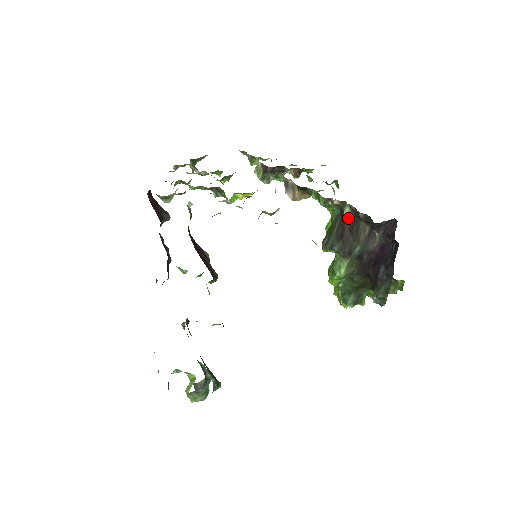
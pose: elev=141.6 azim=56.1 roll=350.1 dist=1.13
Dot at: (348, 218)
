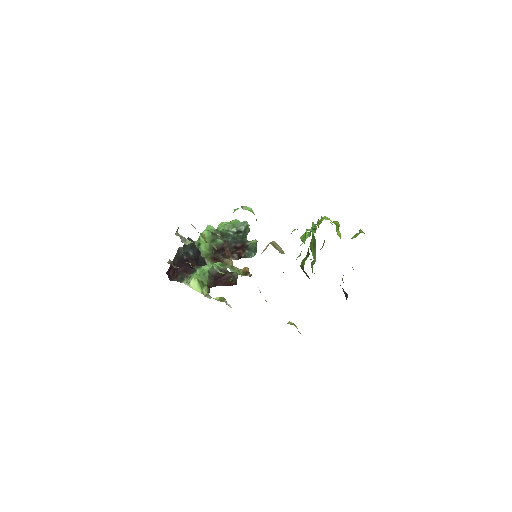
Dot at: occluded
